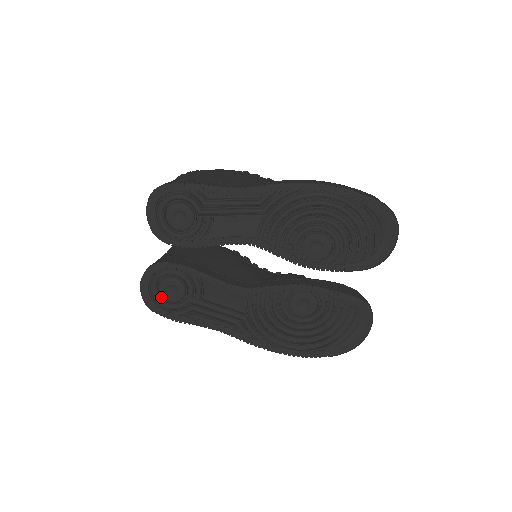
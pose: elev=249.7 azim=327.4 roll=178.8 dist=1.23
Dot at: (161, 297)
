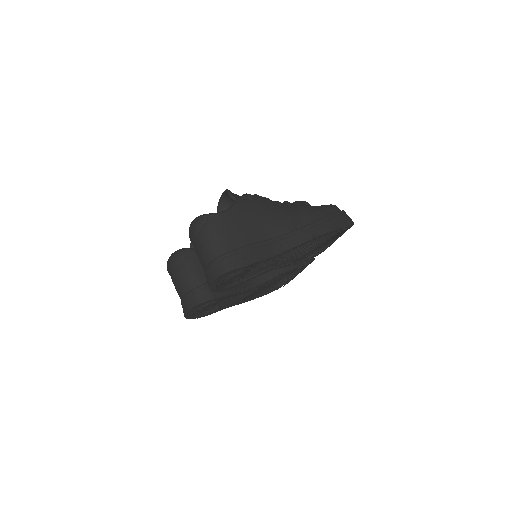
Dot at: (199, 311)
